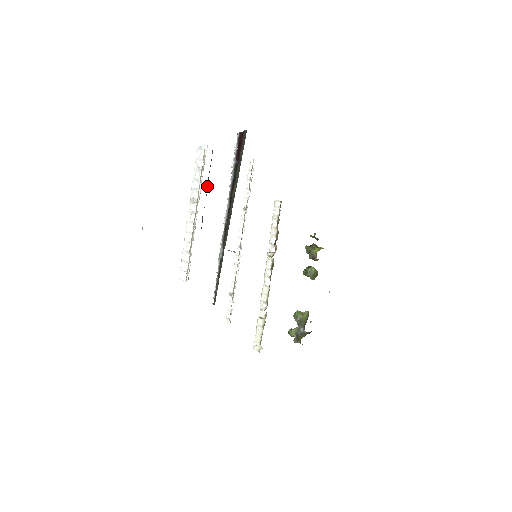
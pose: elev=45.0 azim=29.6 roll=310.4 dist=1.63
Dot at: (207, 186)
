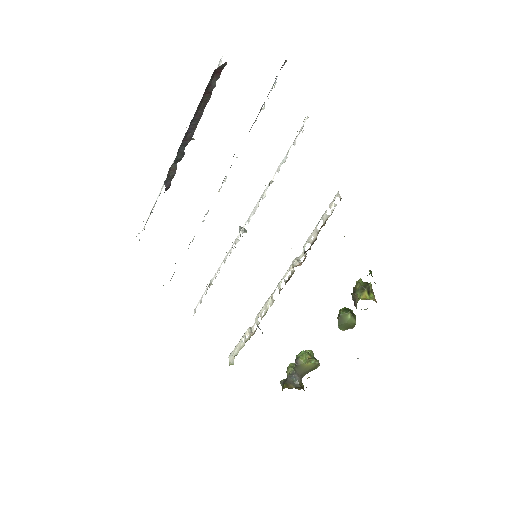
Dot at: (189, 126)
